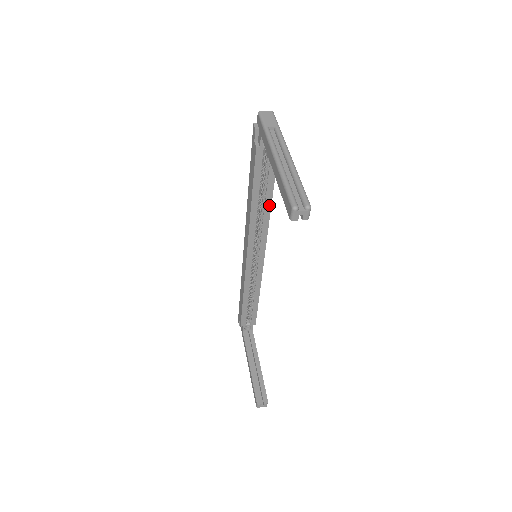
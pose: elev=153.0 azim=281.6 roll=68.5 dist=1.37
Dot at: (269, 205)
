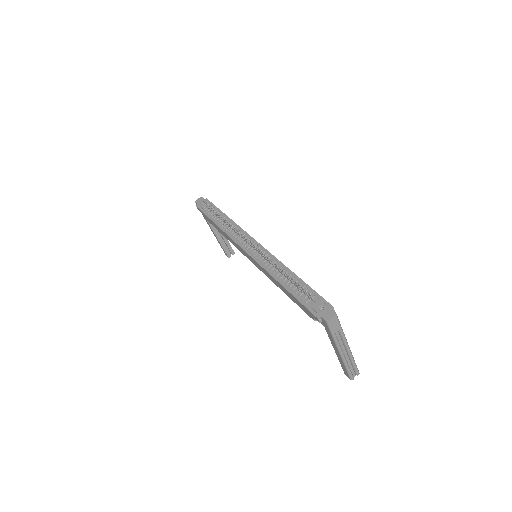
Dot at: occluded
